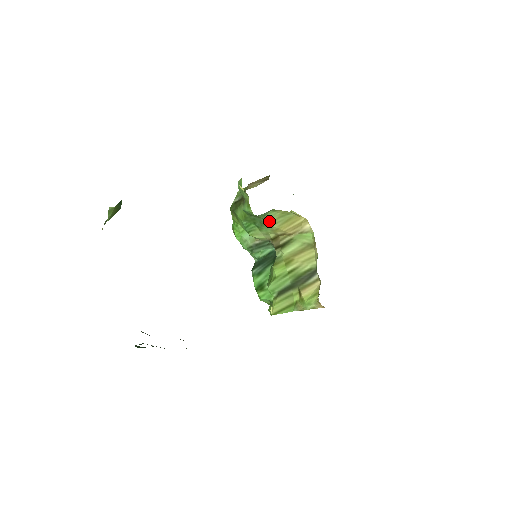
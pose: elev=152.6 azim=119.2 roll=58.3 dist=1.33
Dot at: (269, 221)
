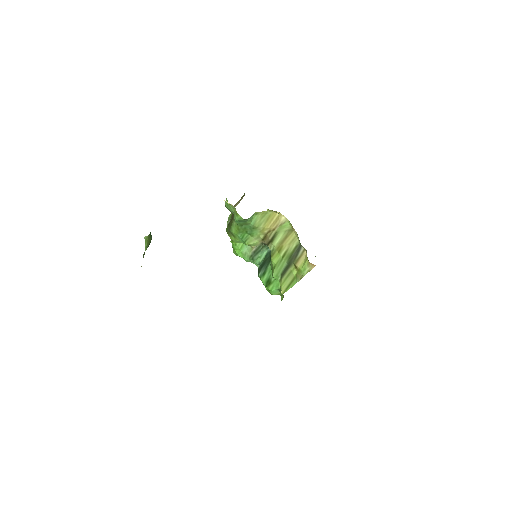
Dot at: (255, 224)
